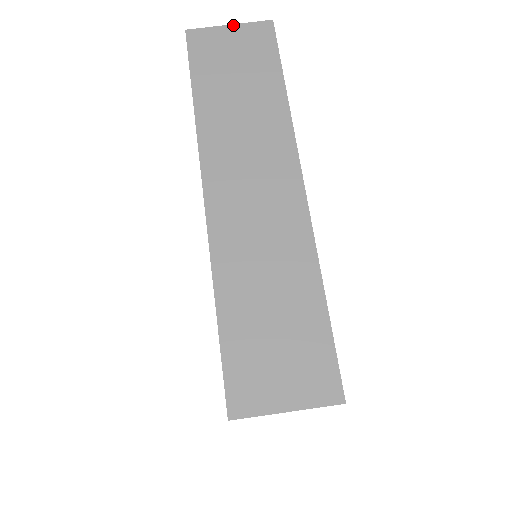
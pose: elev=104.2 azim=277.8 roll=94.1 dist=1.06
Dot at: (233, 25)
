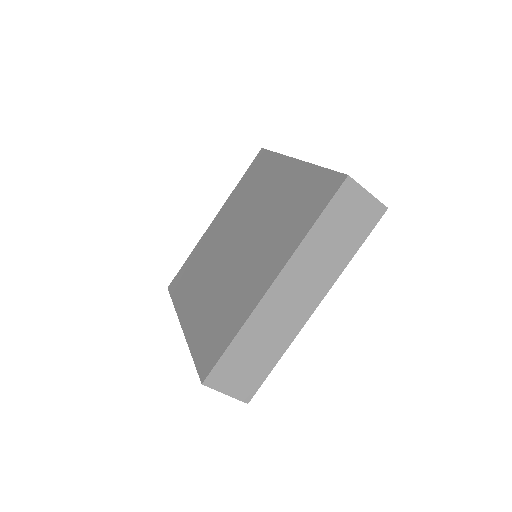
Dot at: (370, 194)
